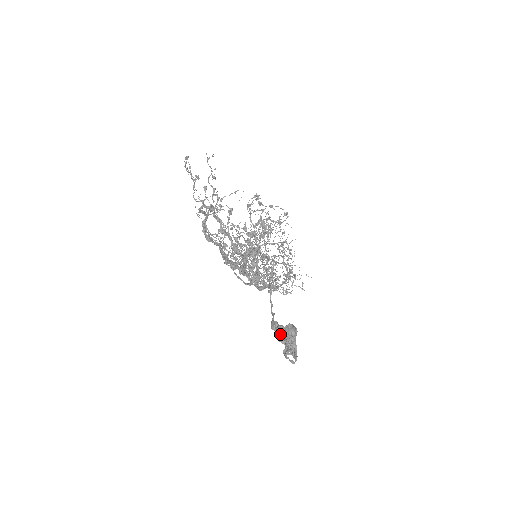
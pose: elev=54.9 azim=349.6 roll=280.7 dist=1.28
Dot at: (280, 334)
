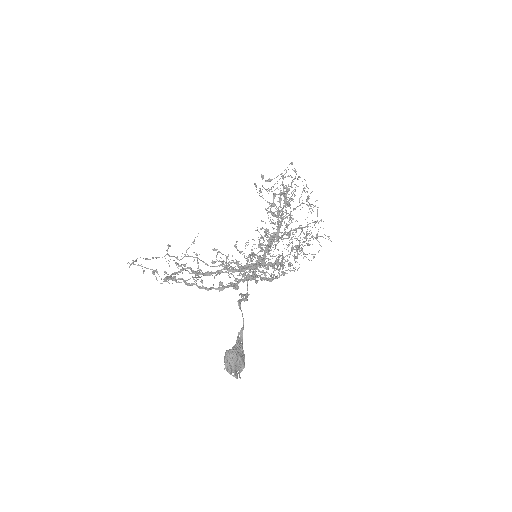
Dot at: (238, 352)
